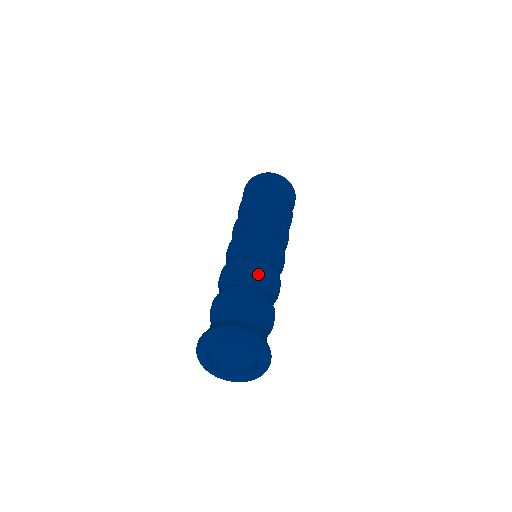
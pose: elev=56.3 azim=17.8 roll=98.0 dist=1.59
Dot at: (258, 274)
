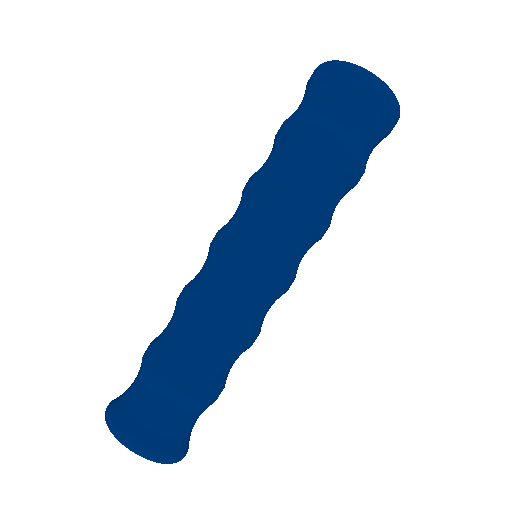
Dot at: (193, 331)
